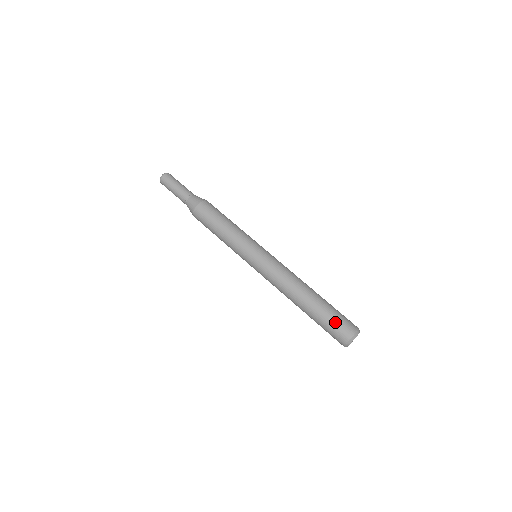
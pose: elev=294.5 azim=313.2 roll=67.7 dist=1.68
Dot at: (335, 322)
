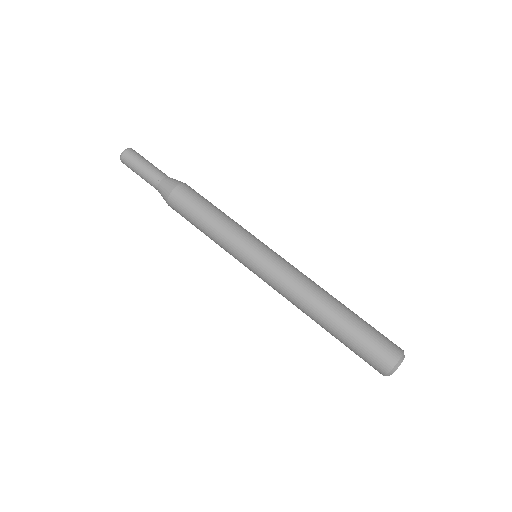
Dot at: (369, 346)
